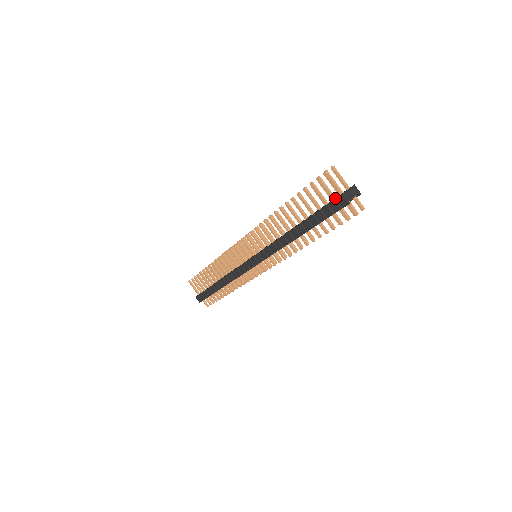
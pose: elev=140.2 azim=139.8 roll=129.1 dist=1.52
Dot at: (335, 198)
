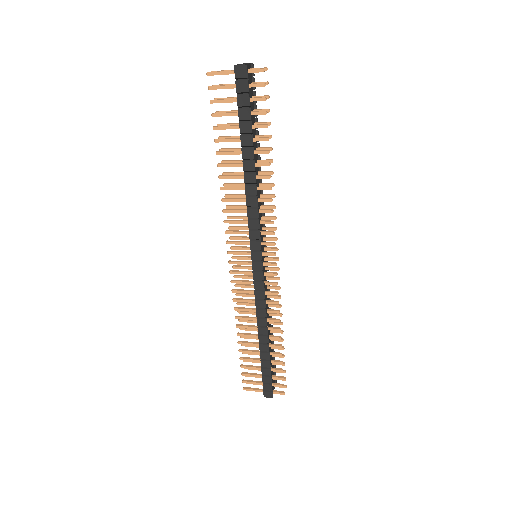
Dot at: occluded
